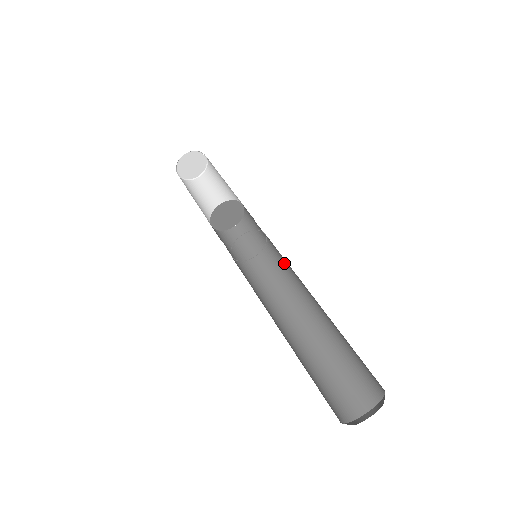
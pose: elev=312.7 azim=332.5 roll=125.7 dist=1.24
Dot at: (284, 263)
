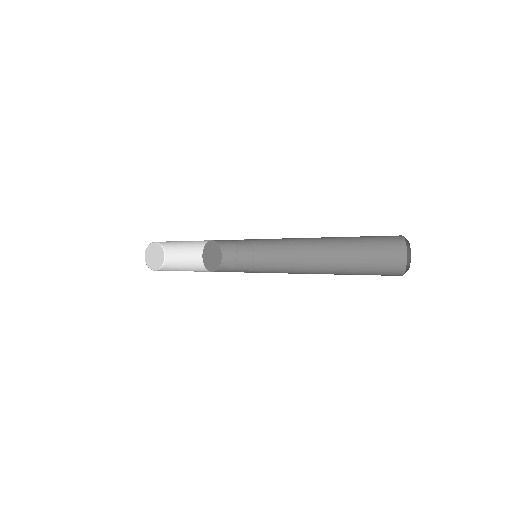
Dot at: (275, 242)
